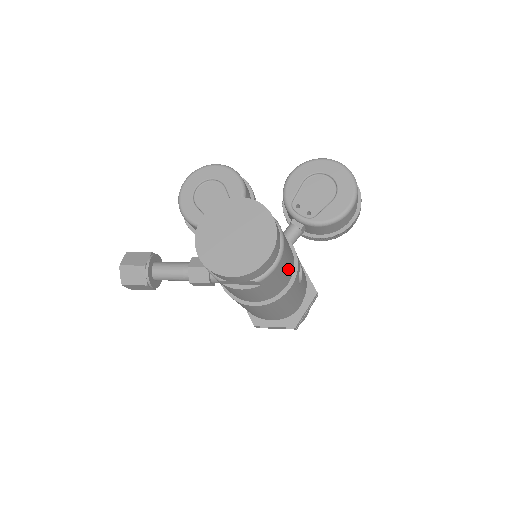
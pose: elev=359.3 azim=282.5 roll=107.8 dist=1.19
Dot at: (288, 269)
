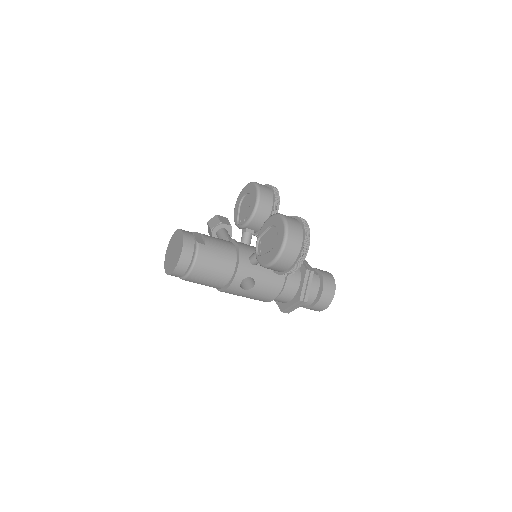
Dot at: (213, 280)
